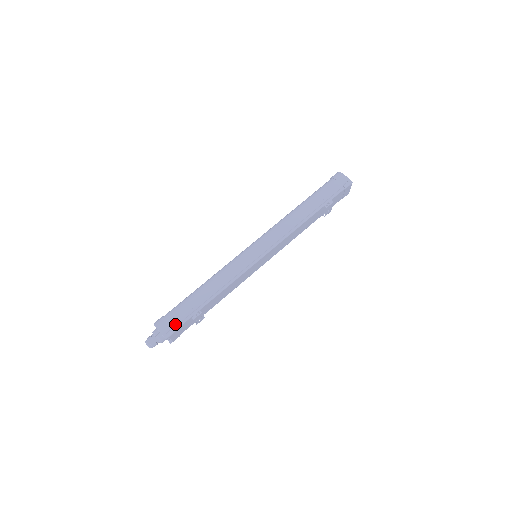
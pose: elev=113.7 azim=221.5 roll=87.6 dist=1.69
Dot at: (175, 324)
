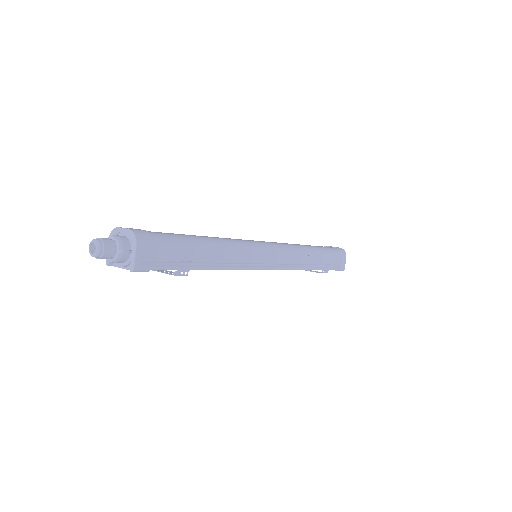
Dot at: (156, 261)
